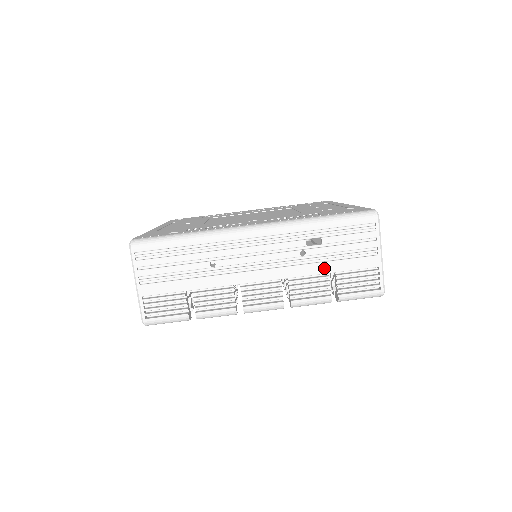
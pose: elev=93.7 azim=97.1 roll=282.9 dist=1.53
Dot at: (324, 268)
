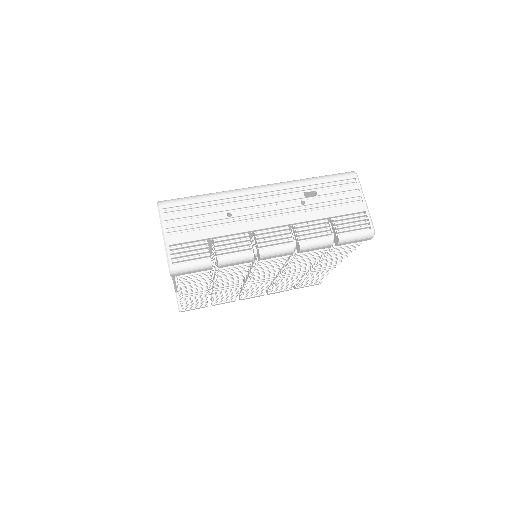
Dot at: (322, 214)
